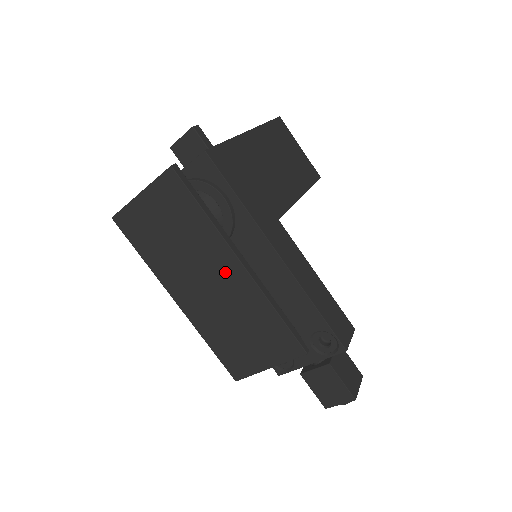
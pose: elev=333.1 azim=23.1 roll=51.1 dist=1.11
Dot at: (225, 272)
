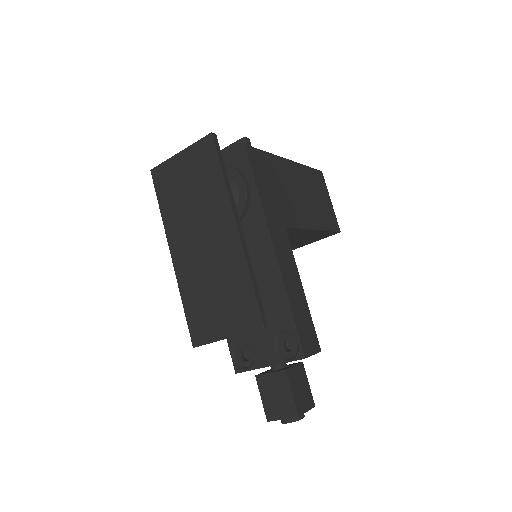
Dot at: (221, 233)
